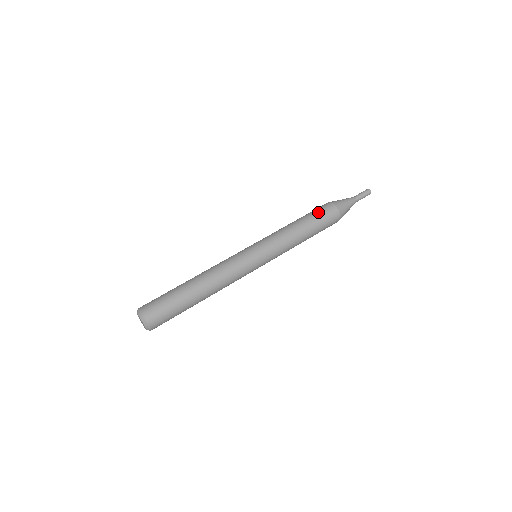
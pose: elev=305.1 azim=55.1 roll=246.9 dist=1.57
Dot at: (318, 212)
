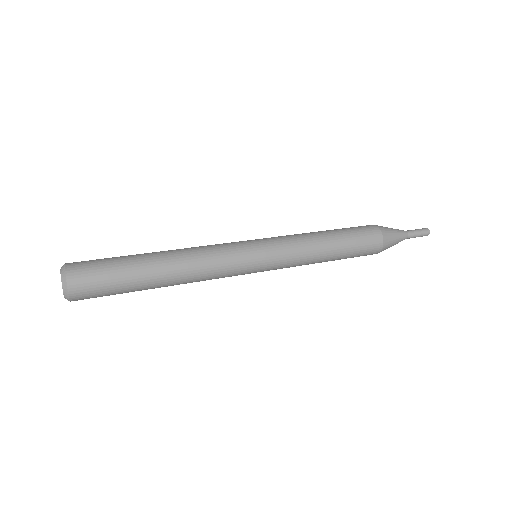
Dot at: (358, 233)
